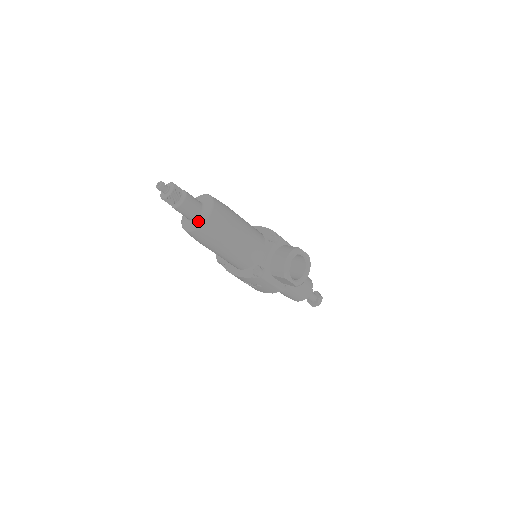
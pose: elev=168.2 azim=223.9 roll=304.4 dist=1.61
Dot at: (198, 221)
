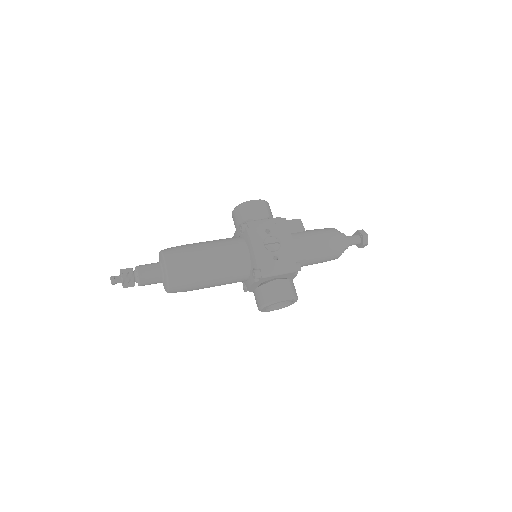
Dot at: occluded
